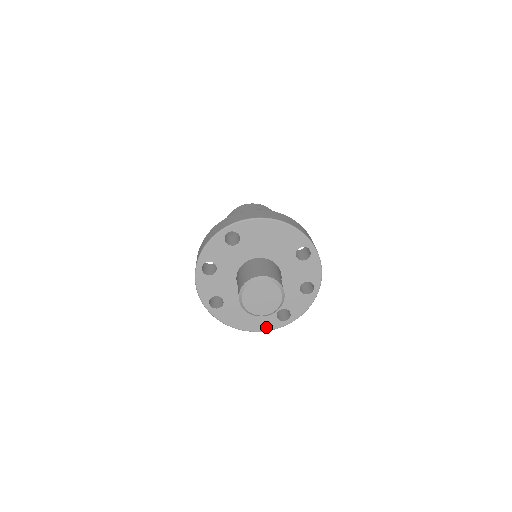
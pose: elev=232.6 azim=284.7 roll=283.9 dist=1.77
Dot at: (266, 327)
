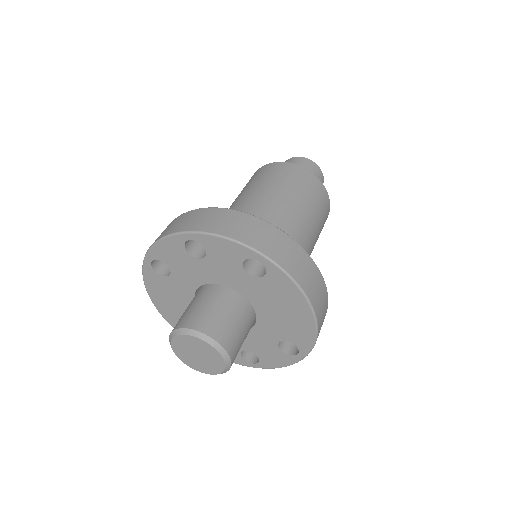
Dot at: occluded
